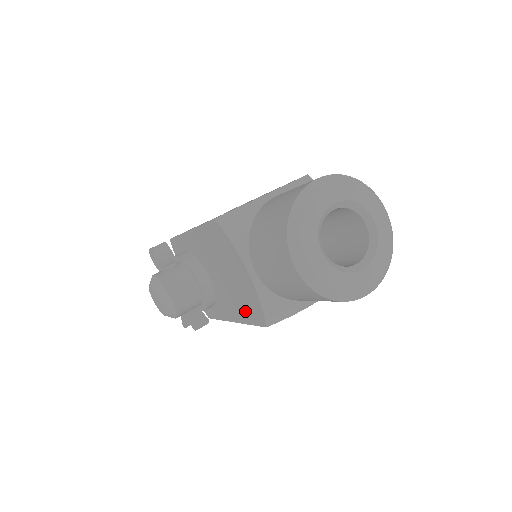
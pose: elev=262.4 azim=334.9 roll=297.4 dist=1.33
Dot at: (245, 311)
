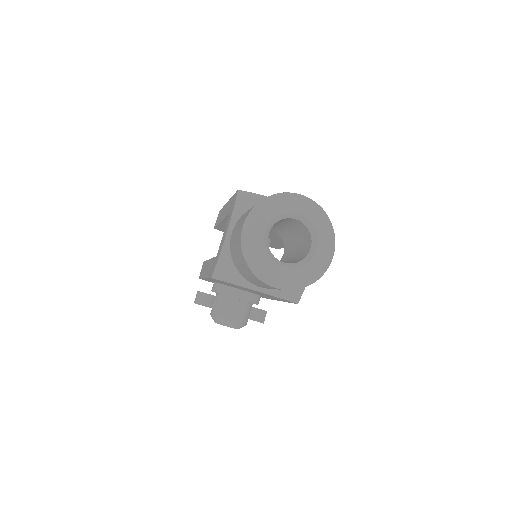
Dot at: (279, 299)
